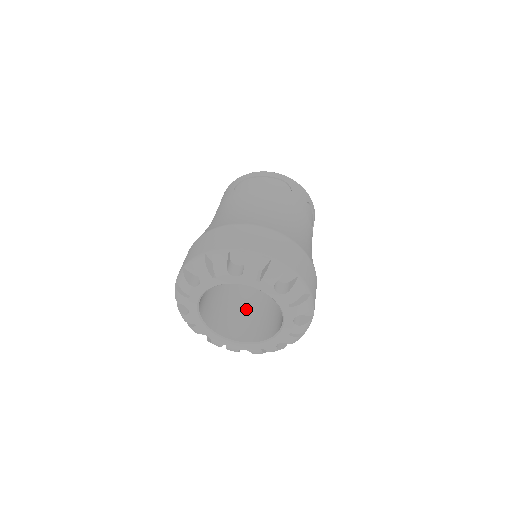
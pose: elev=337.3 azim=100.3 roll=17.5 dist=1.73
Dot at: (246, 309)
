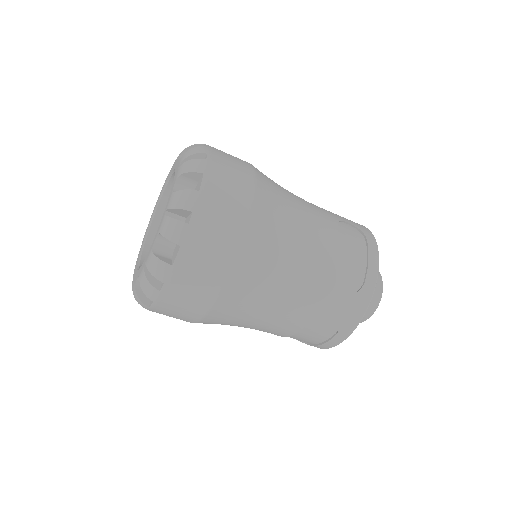
Dot at: occluded
